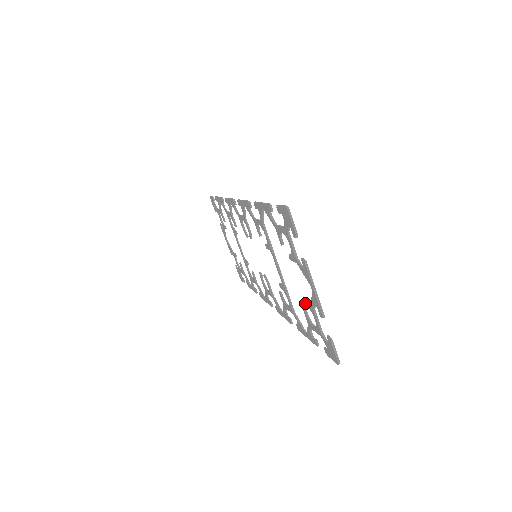
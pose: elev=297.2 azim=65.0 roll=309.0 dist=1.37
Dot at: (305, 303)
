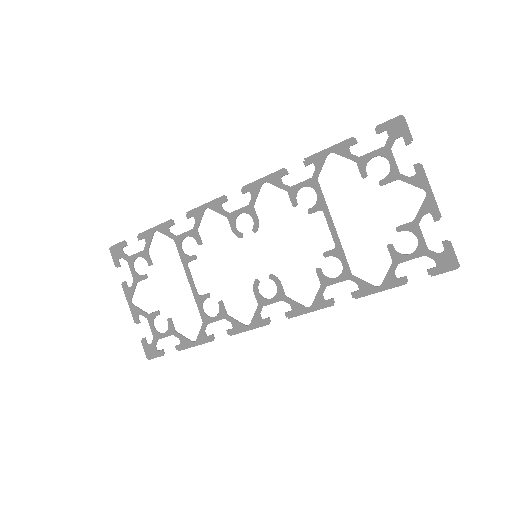
Dot at: (399, 229)
